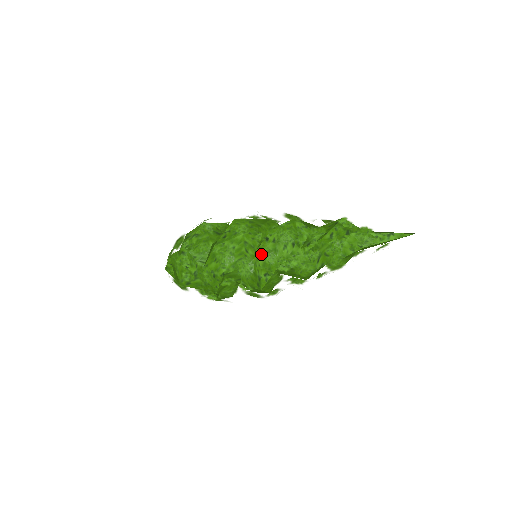
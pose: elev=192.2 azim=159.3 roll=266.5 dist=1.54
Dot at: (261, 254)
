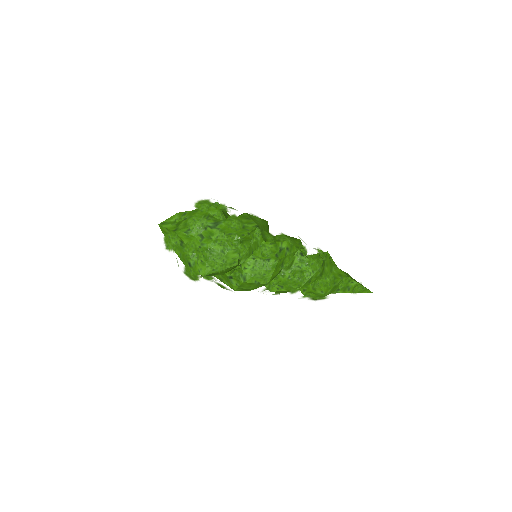
Dot at: (284, 236)
